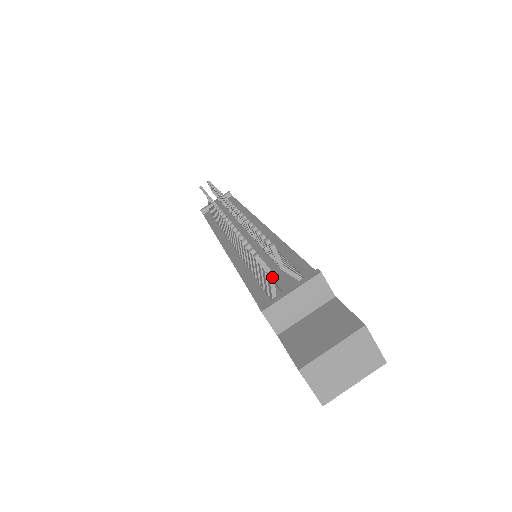
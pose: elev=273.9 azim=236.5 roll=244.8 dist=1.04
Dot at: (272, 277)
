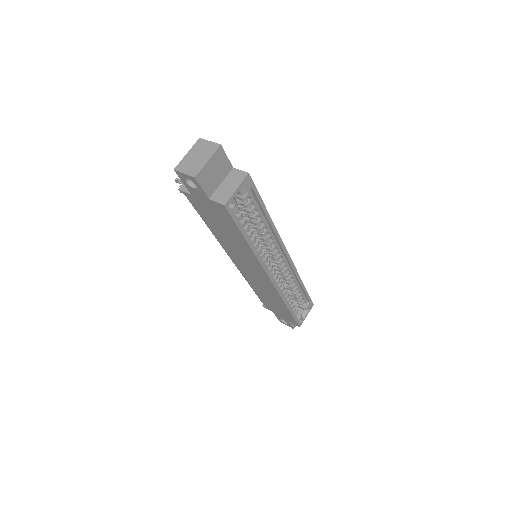
Dot at: occluded
